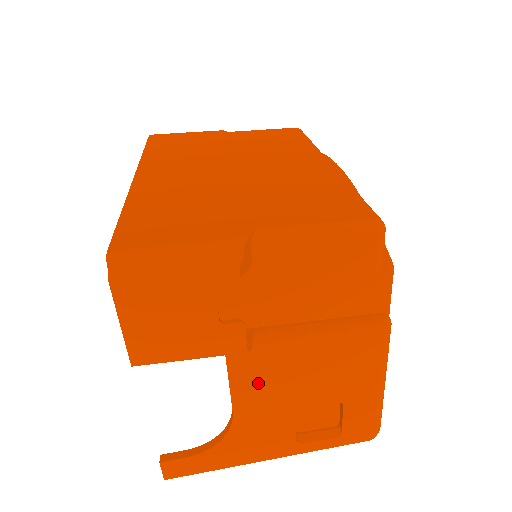
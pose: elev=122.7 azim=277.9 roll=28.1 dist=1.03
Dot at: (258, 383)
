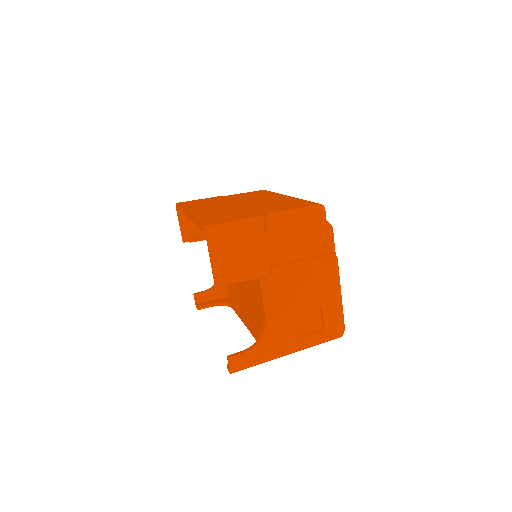
Dot at: (277, 297)
